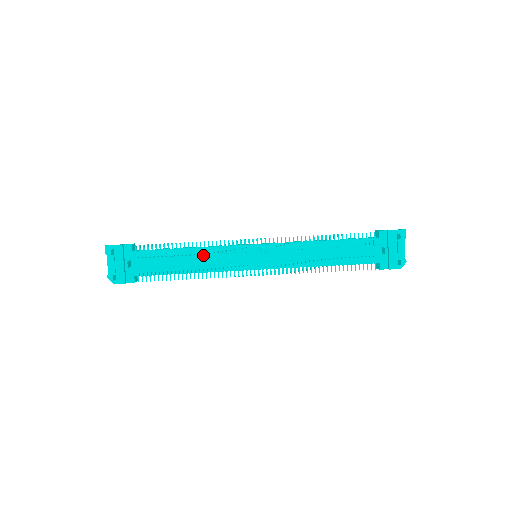
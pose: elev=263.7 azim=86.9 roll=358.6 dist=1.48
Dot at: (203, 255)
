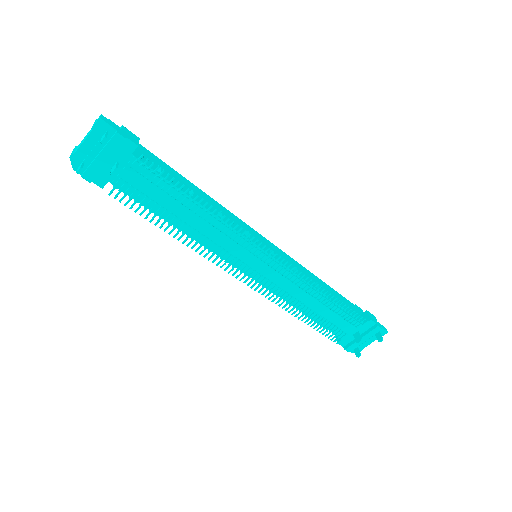
Dot at: (210, 224)
